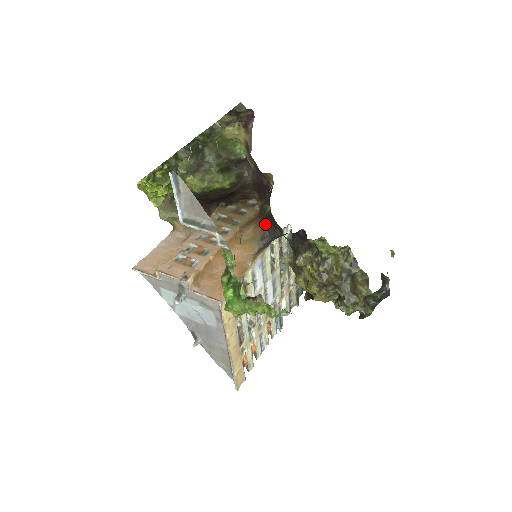
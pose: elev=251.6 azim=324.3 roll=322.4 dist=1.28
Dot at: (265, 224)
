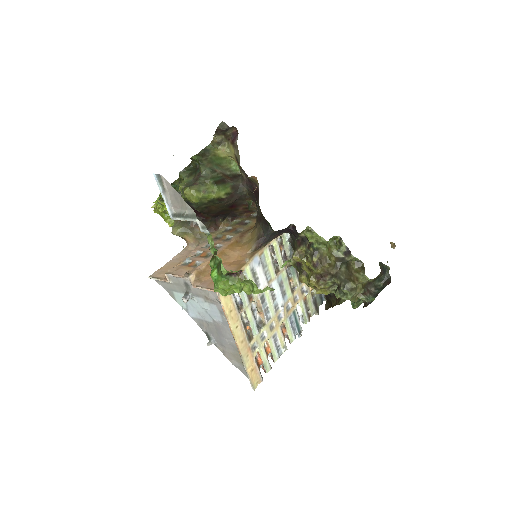
Dot at: (260, 225)
